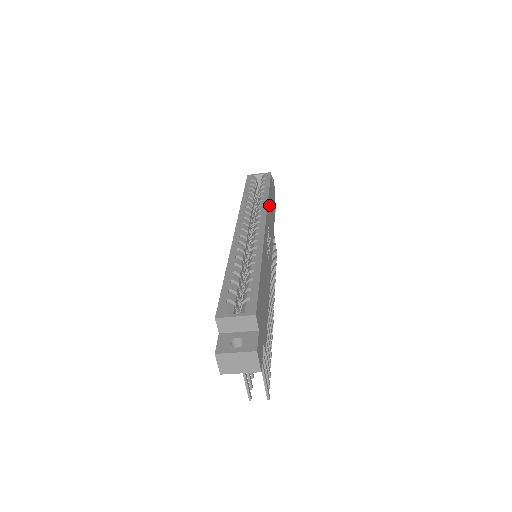
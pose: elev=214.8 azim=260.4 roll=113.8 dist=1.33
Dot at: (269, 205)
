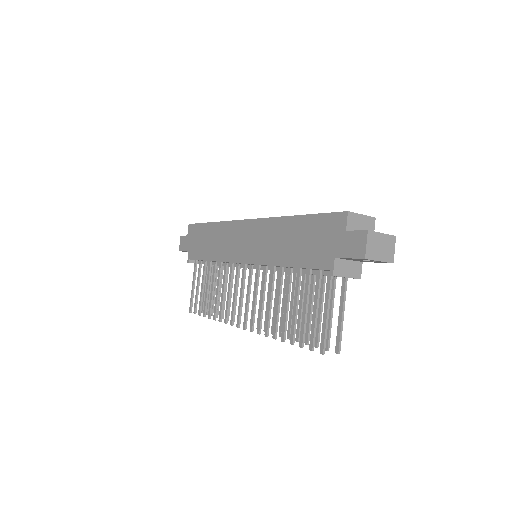
Dot at: occluded
